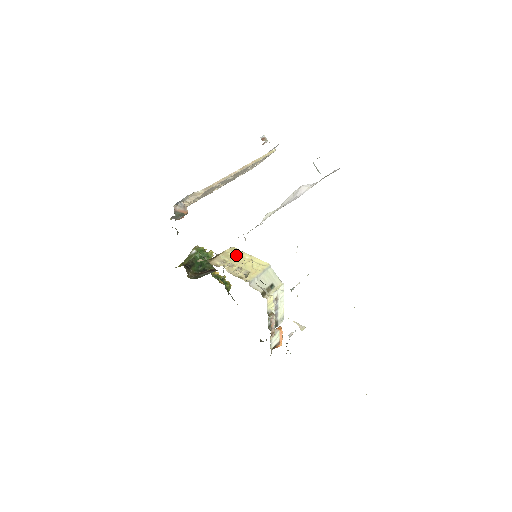
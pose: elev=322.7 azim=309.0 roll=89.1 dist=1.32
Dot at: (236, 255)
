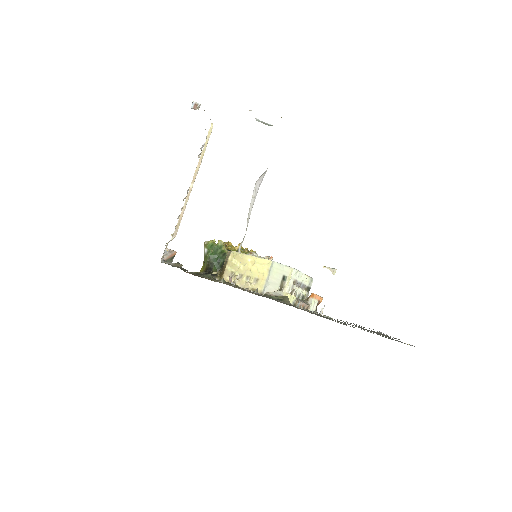
Dot at: (239, 261)
